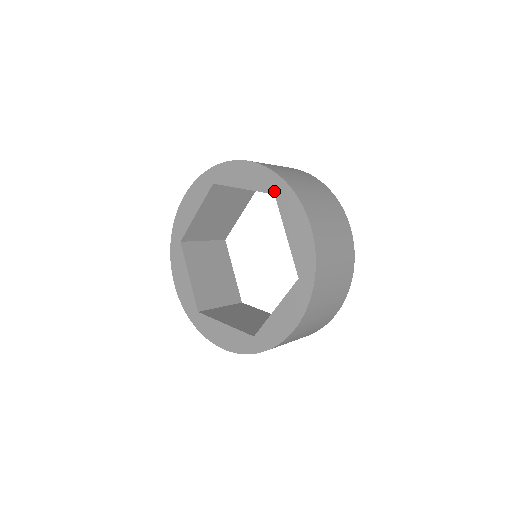
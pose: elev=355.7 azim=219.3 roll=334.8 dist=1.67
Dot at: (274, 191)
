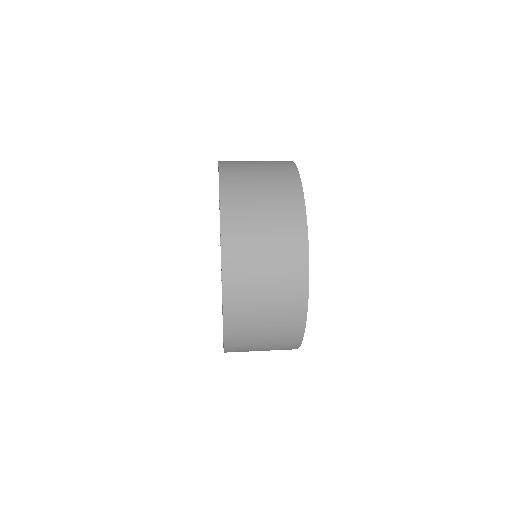
Dot at: occluded
